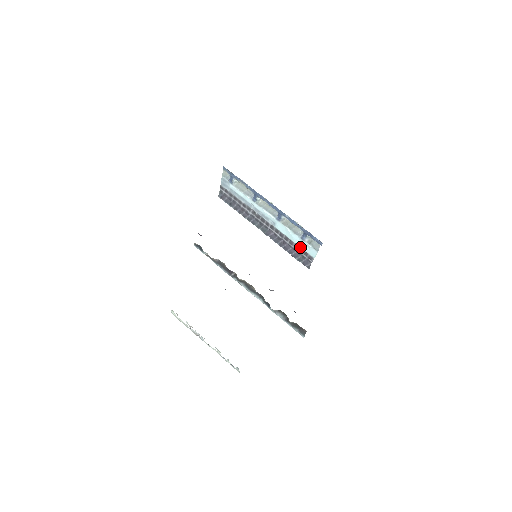
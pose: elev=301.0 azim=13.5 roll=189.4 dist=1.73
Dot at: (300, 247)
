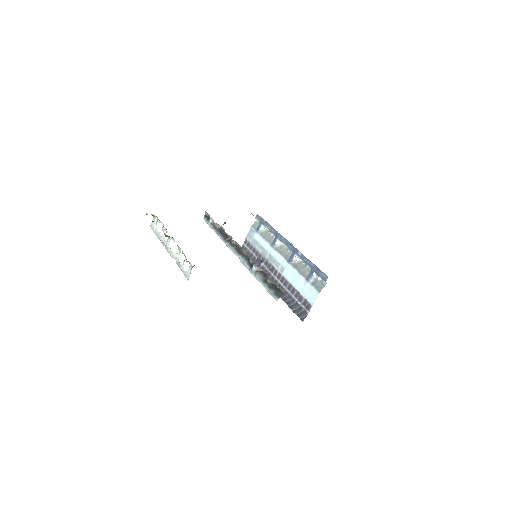
Dot at: (301, 294)
